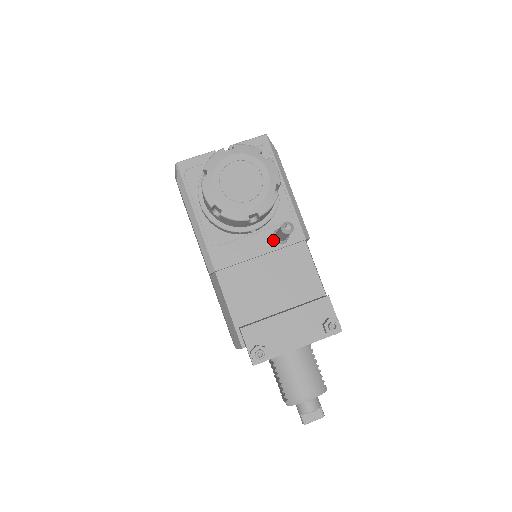
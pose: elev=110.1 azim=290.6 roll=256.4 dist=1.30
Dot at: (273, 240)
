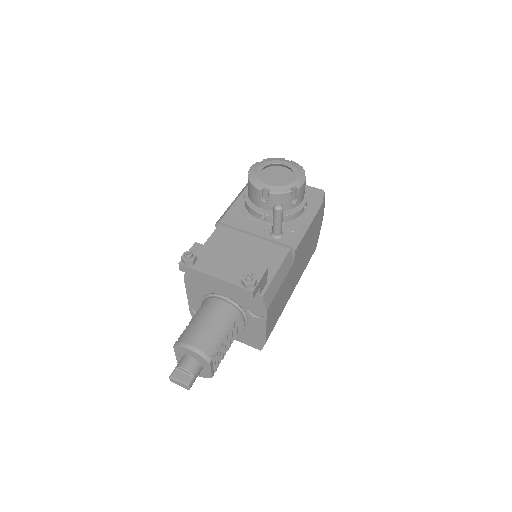
Dot at: (270, 232)
